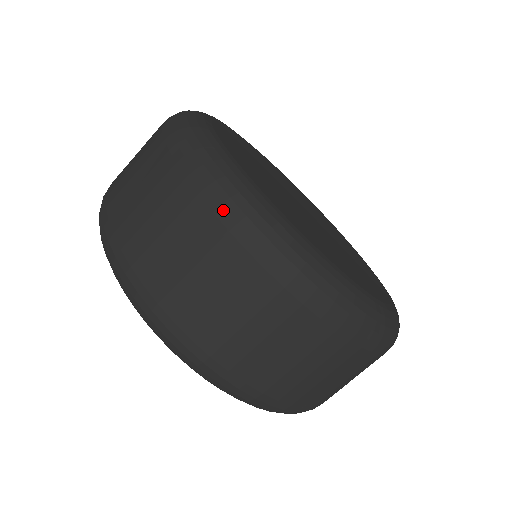
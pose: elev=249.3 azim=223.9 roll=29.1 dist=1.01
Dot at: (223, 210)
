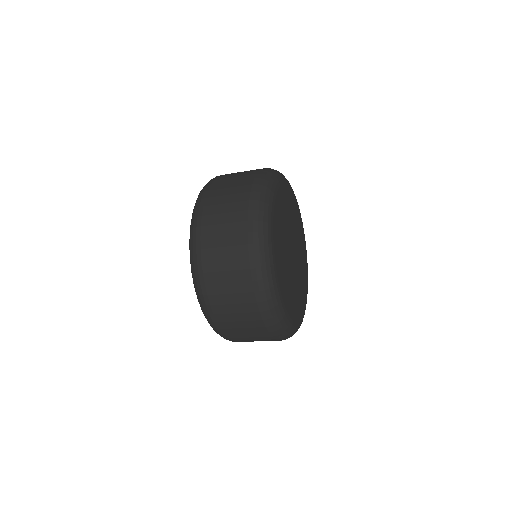
Dot at: (255, 271)
